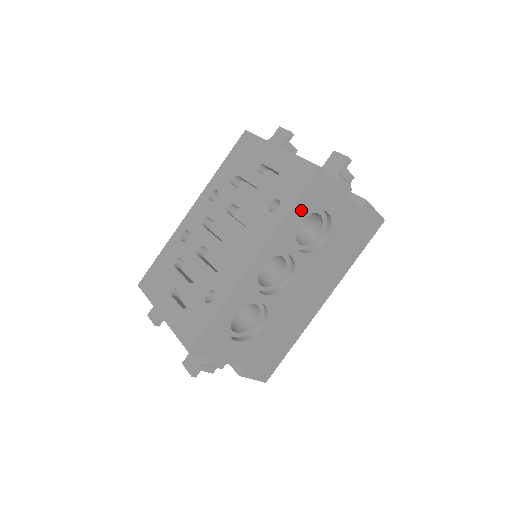
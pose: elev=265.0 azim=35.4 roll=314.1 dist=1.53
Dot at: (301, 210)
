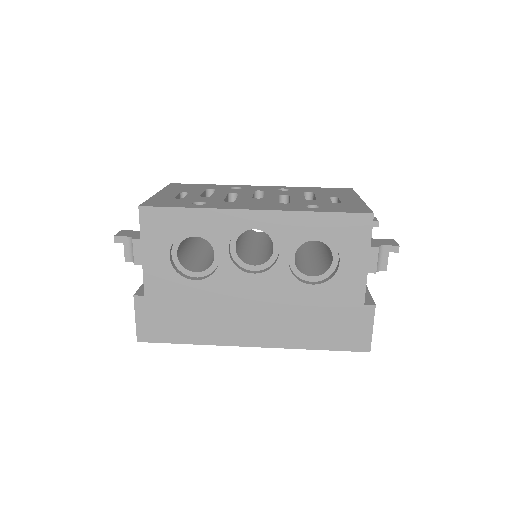
Dot at: (326, 225)
